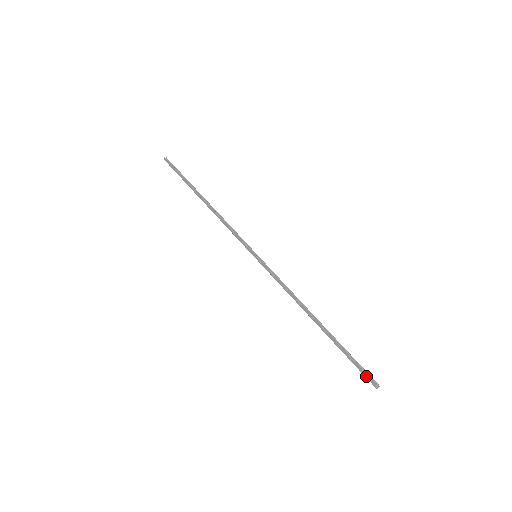
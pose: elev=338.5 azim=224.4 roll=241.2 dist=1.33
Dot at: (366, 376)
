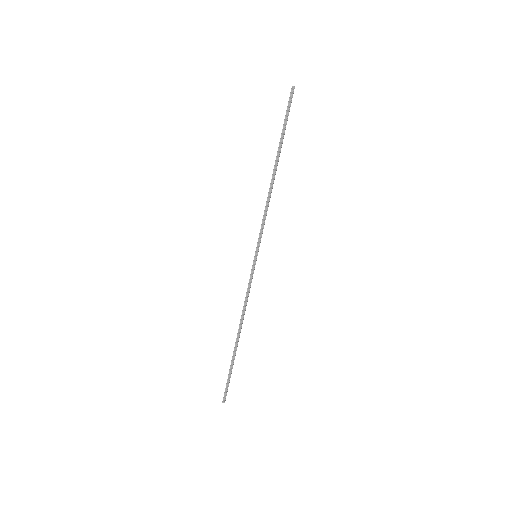
Dot at: (225, 391)
